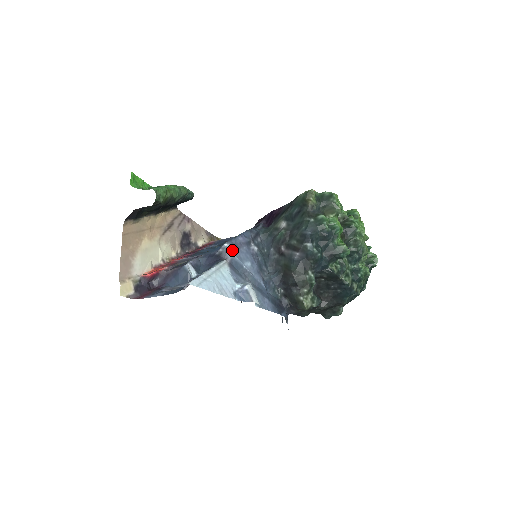
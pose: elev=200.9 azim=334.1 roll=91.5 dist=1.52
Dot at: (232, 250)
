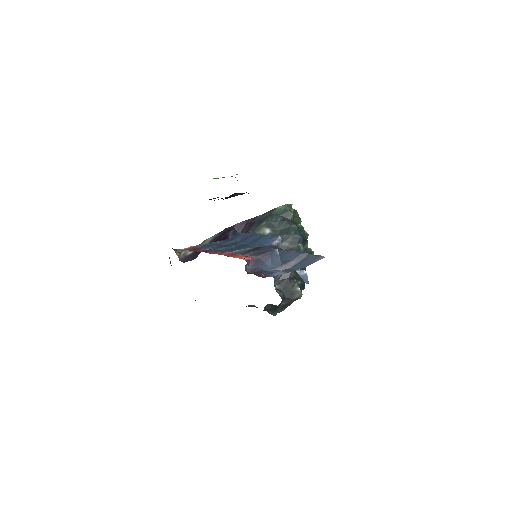
Dot at: occluded
